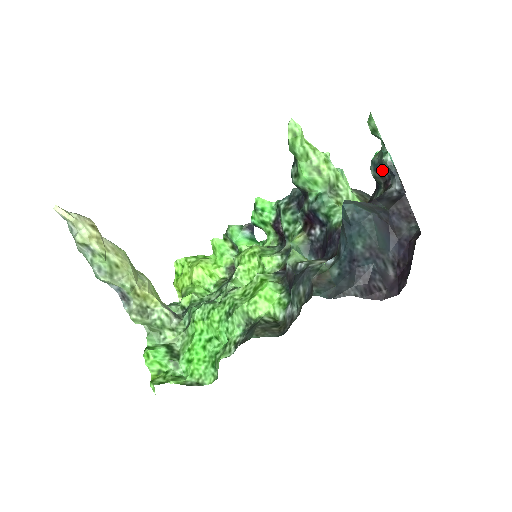
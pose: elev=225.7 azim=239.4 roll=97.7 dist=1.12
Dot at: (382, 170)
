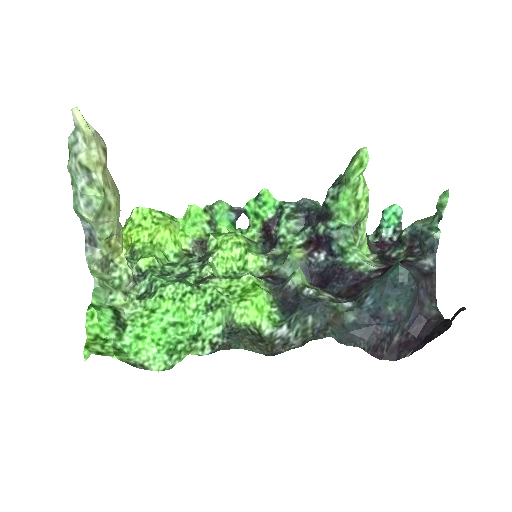
Dot at: (425, 241)
